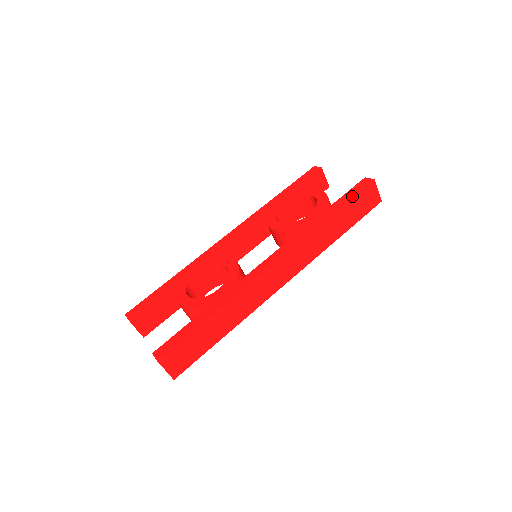
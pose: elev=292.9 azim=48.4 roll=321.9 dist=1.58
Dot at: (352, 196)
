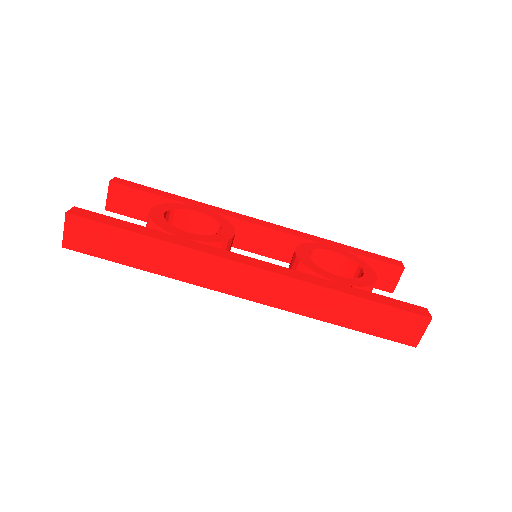
Dot at: (393, 305)
